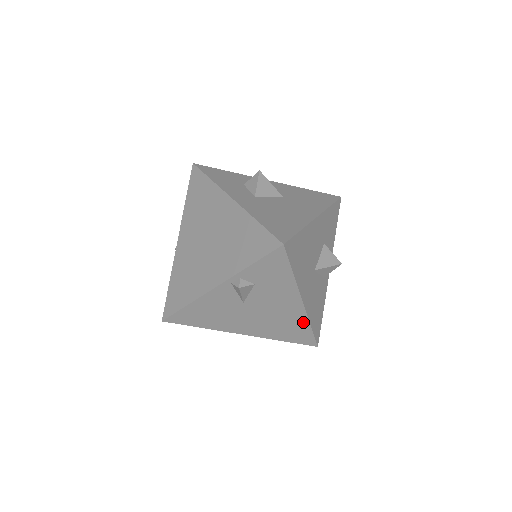
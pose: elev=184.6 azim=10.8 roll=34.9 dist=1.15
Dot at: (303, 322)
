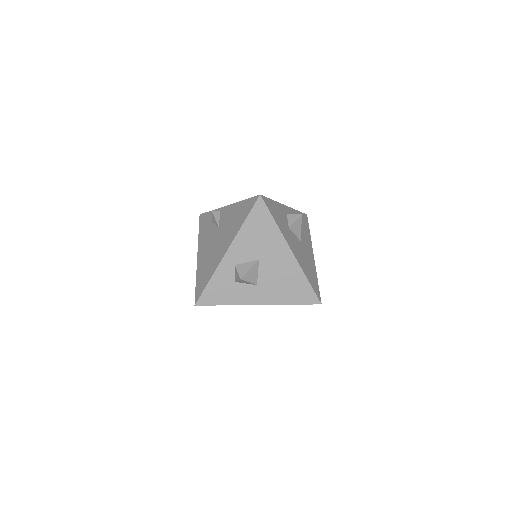
Dot at: occluded
